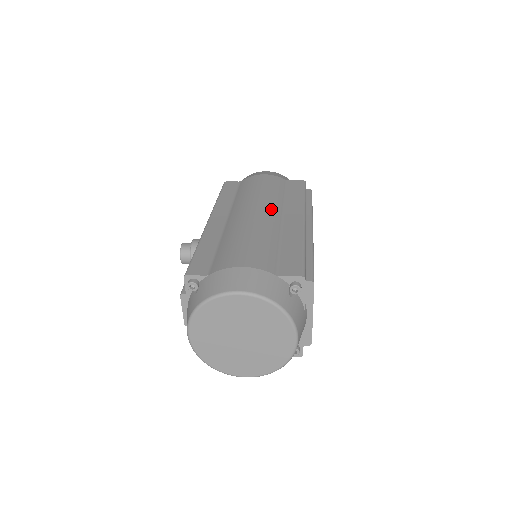
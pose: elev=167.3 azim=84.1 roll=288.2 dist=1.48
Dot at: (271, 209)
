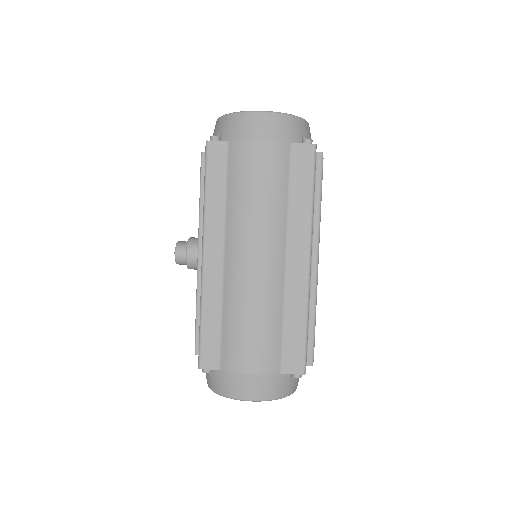
Dot at: (273, 249)
